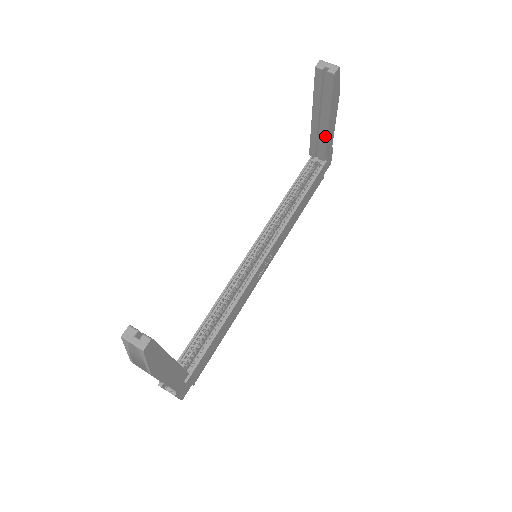
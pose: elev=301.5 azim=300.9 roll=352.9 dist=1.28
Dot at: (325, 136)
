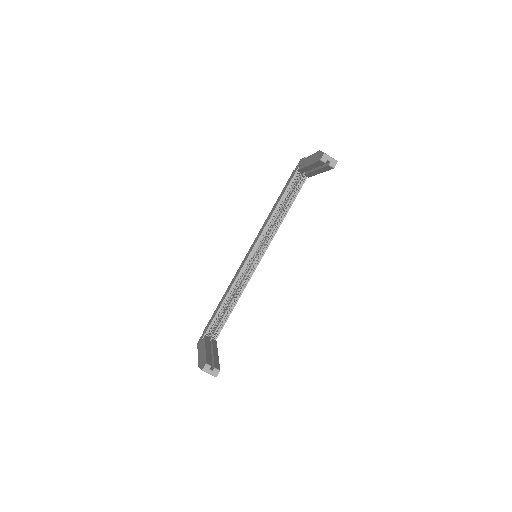
Dot at: (314, 174)
